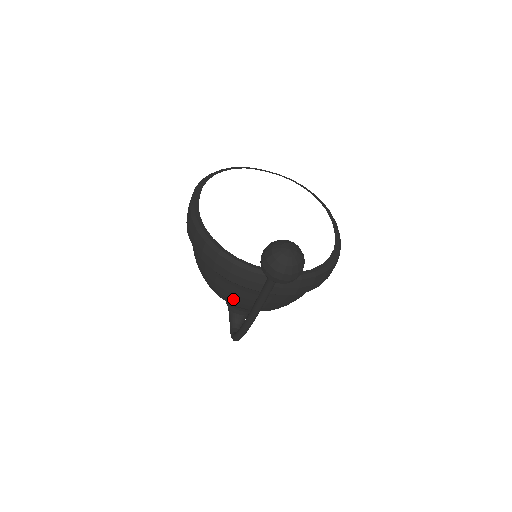
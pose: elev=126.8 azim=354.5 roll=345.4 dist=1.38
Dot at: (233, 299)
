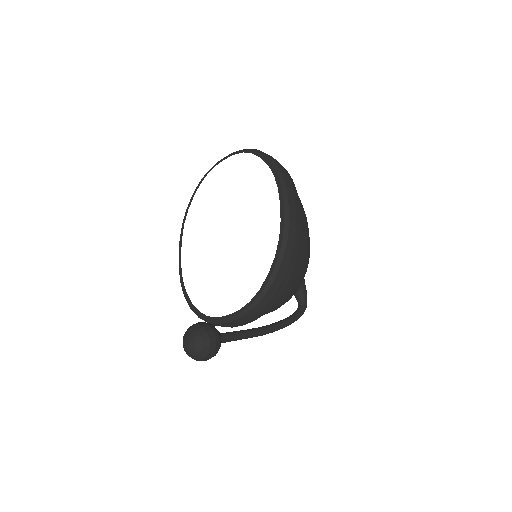
Dot at: occluded
